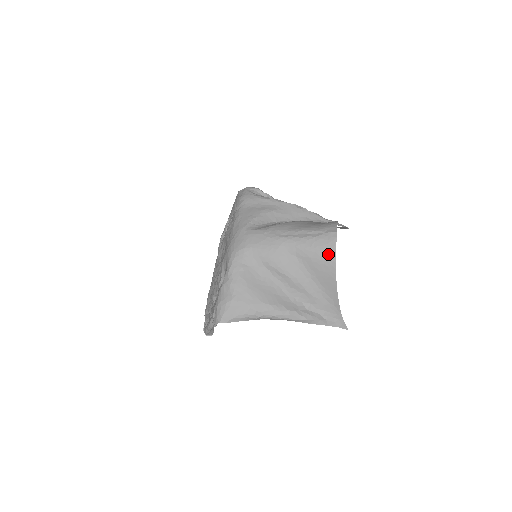
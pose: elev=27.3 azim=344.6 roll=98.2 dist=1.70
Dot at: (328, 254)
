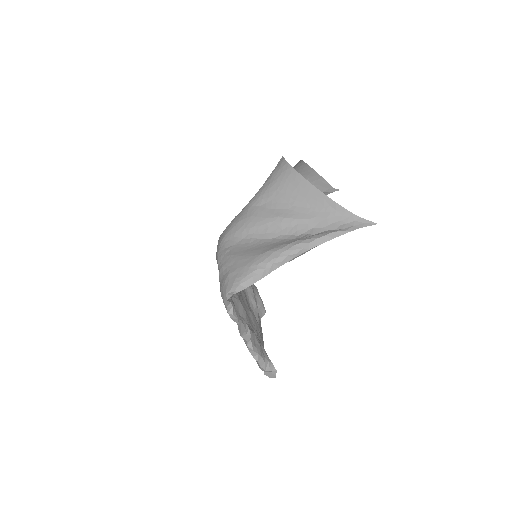
Dot at: (286, 172)
